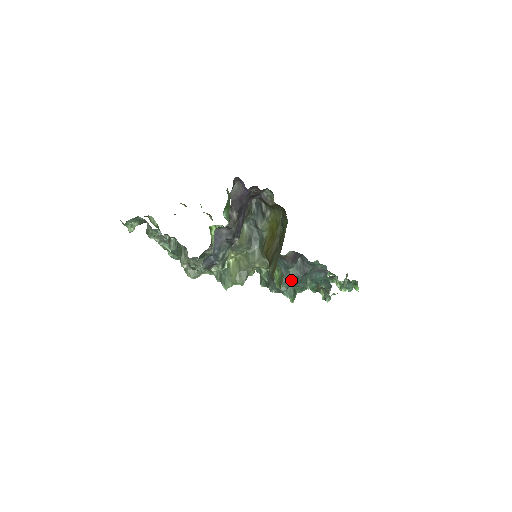
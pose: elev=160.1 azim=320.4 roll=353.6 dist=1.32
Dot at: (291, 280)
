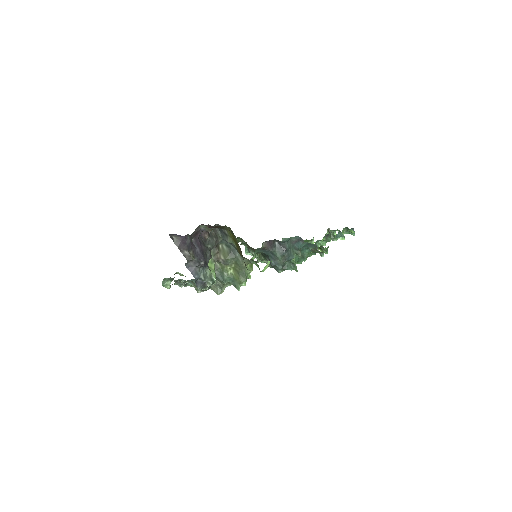
Dot at: (280, 259)
